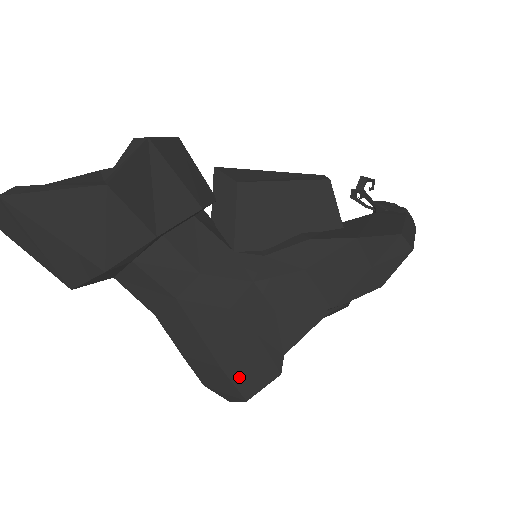
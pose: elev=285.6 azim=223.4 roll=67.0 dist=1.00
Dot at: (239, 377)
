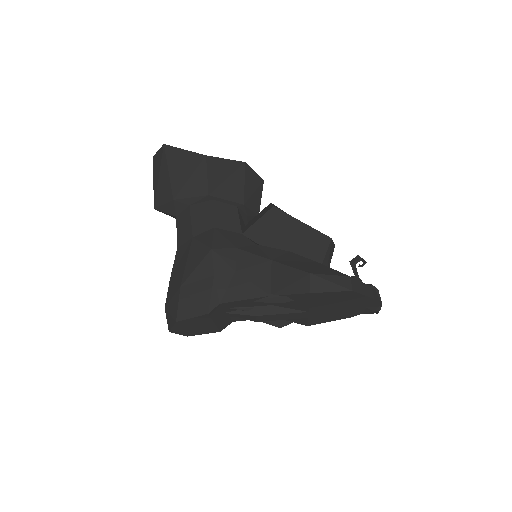
Dot at: (185, 300)
